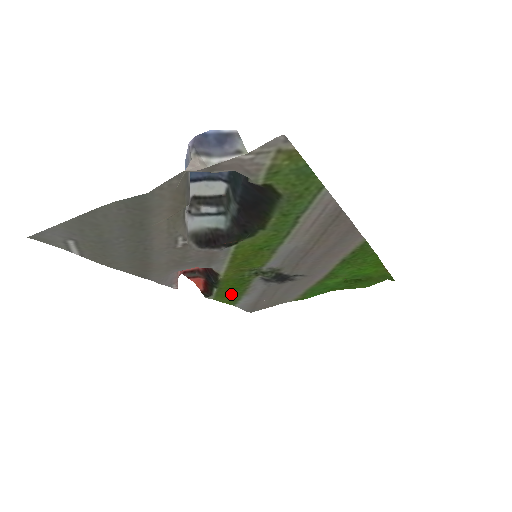
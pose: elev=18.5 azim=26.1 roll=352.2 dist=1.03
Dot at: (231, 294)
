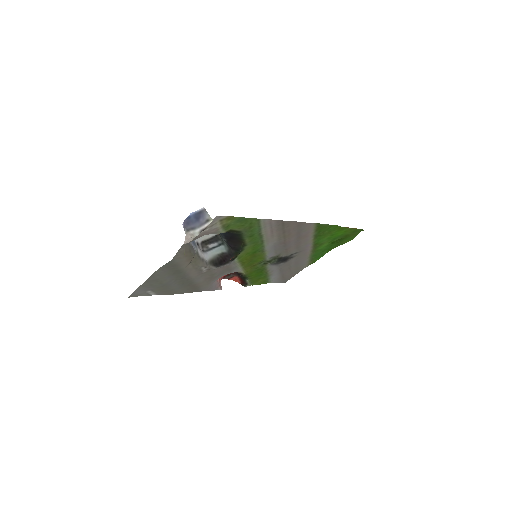
Dot at: (260, 279)
